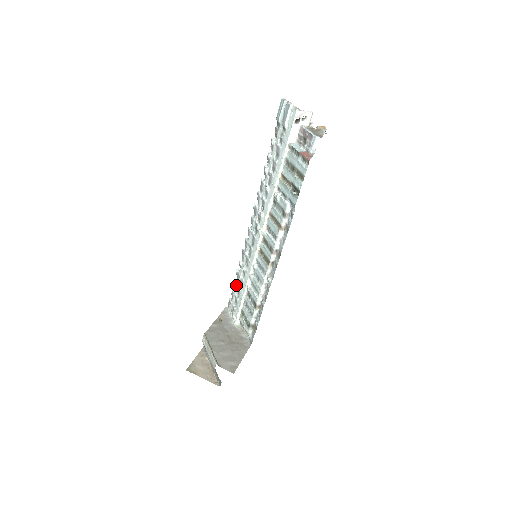
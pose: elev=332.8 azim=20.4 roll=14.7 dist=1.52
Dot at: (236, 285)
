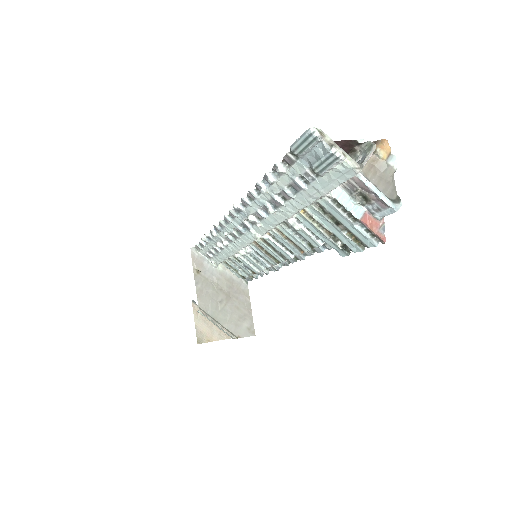
Dot at: (208, 244)
